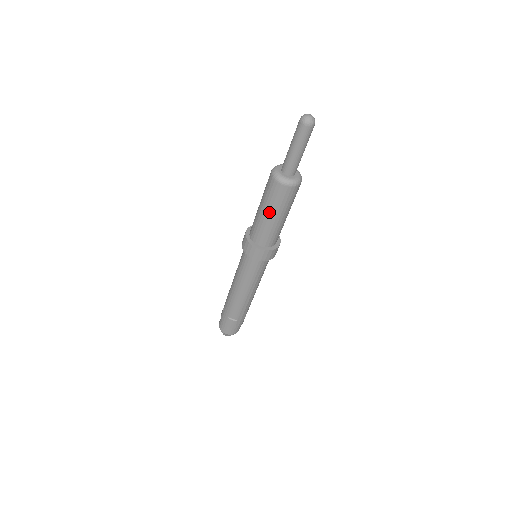
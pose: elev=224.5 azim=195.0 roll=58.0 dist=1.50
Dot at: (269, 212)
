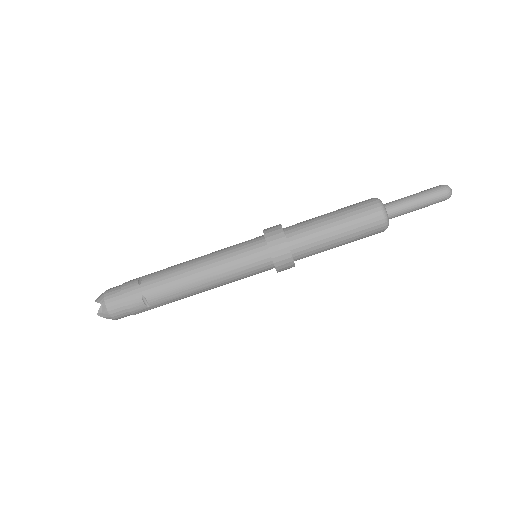
Dot at: (342, 232)
